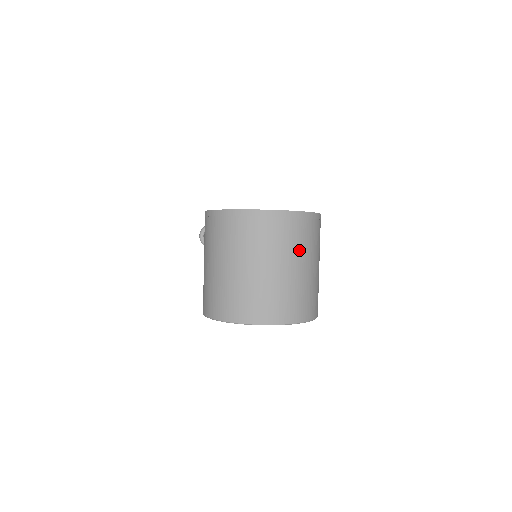
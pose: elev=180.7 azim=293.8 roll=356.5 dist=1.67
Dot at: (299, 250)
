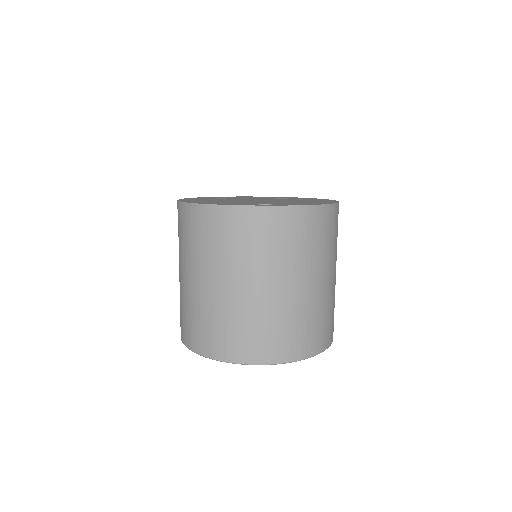
Dot at: (284, 262)
